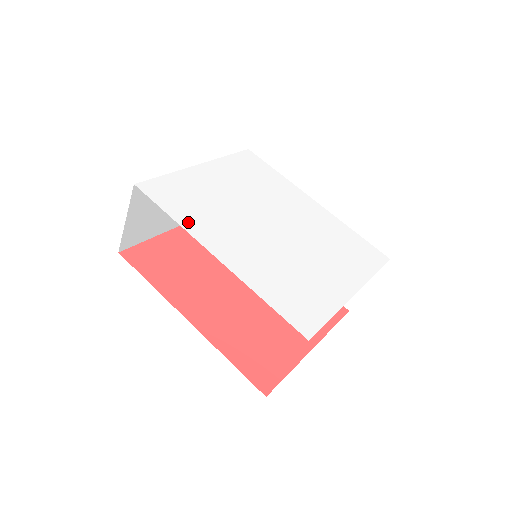
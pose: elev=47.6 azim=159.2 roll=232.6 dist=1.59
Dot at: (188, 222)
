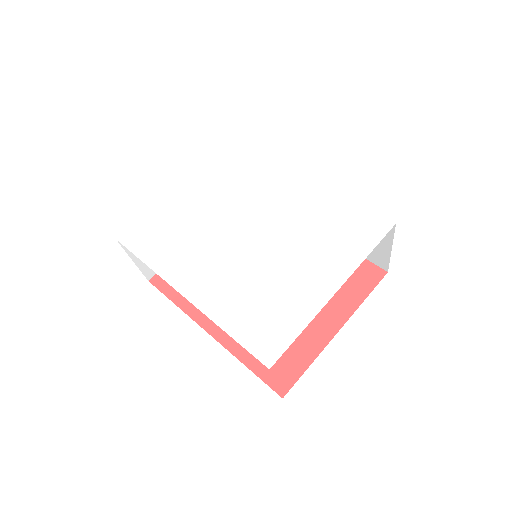
Dot at: (161, 264)
